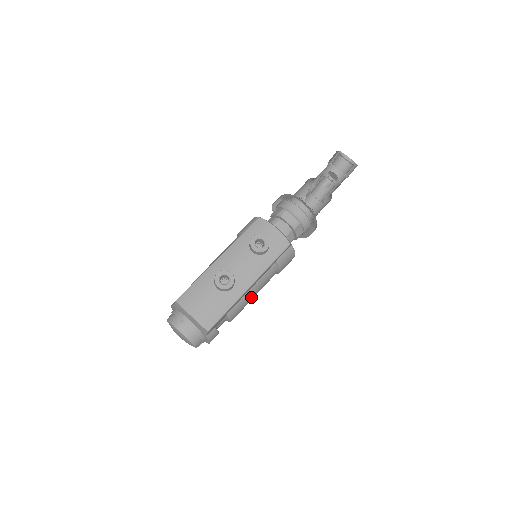
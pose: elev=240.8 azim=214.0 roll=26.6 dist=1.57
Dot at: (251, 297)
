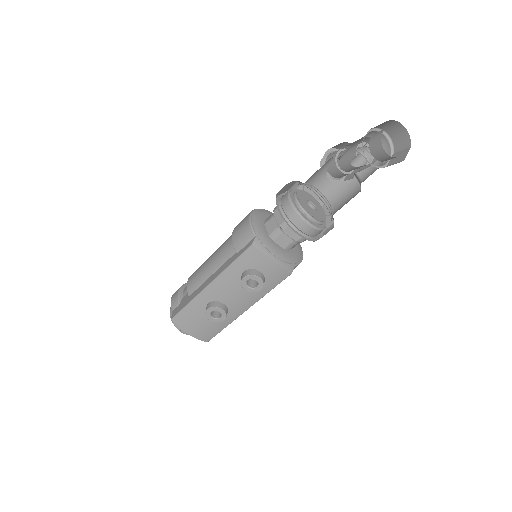
Dot at: occluded
